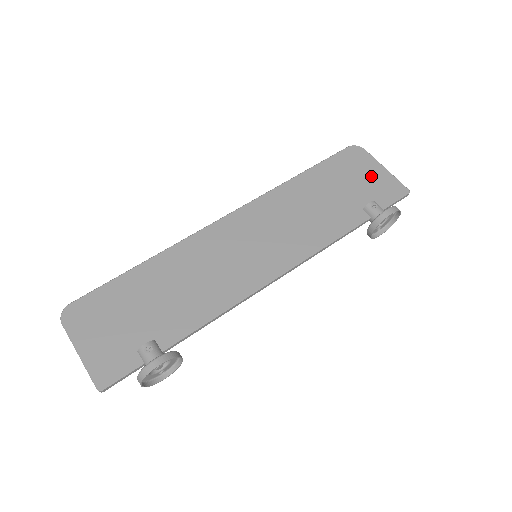
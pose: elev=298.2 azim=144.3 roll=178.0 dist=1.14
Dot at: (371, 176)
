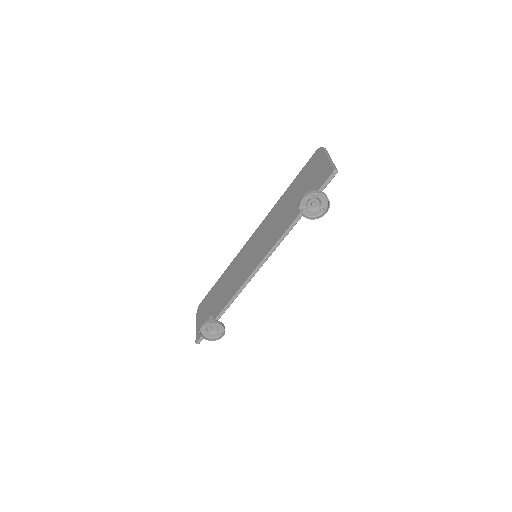
Dot at: (318, 169)
